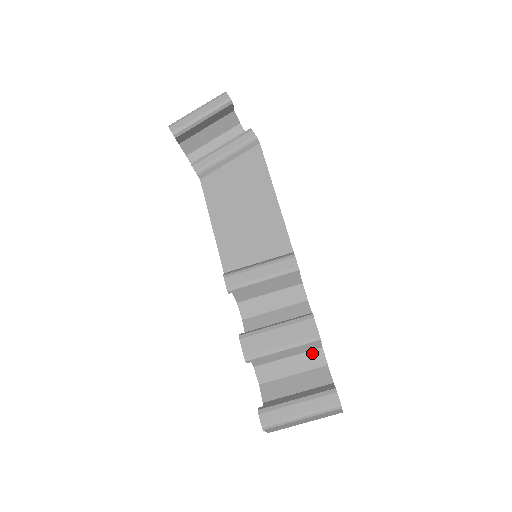
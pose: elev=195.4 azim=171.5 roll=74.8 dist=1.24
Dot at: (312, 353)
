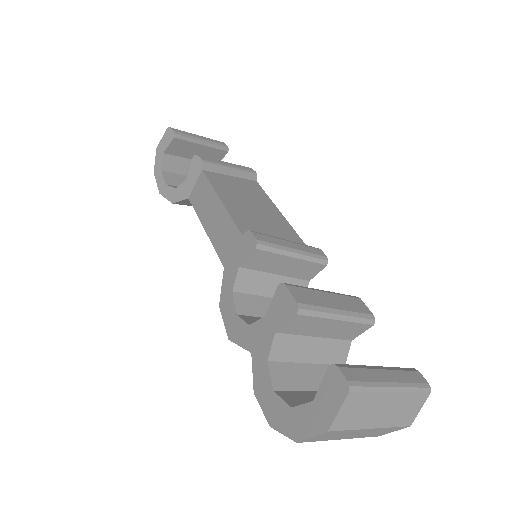
Dot at: occluded
